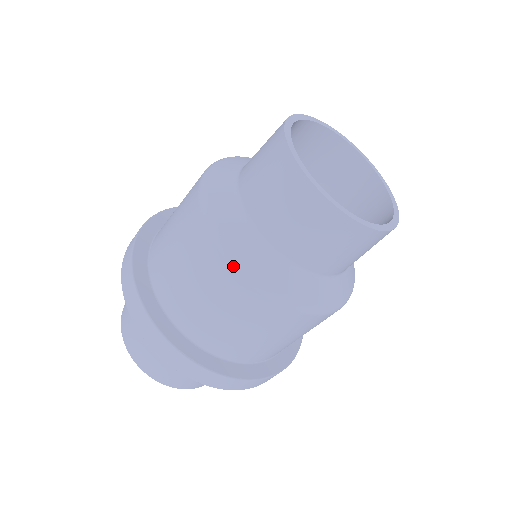
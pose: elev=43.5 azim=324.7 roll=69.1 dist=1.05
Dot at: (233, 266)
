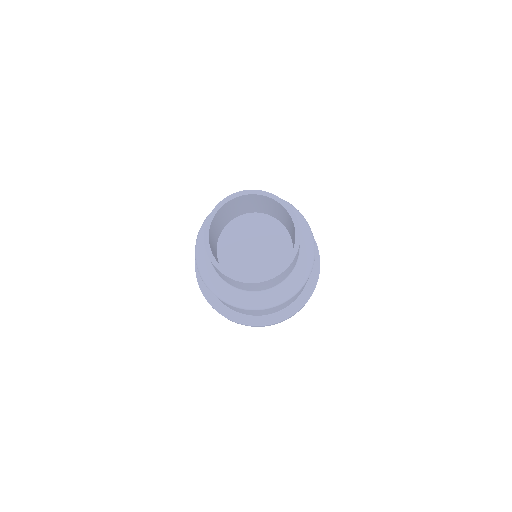
Dot at: (202, 280)
